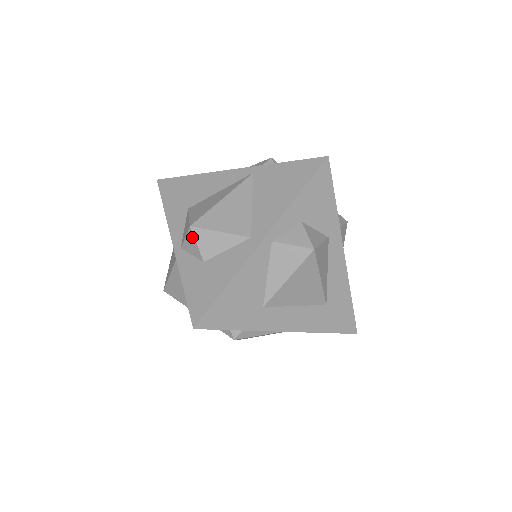
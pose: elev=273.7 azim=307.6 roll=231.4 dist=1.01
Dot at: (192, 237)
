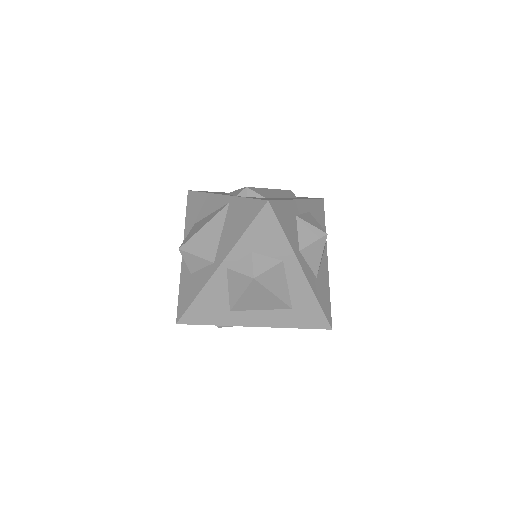
Dot at: (182, 256)
